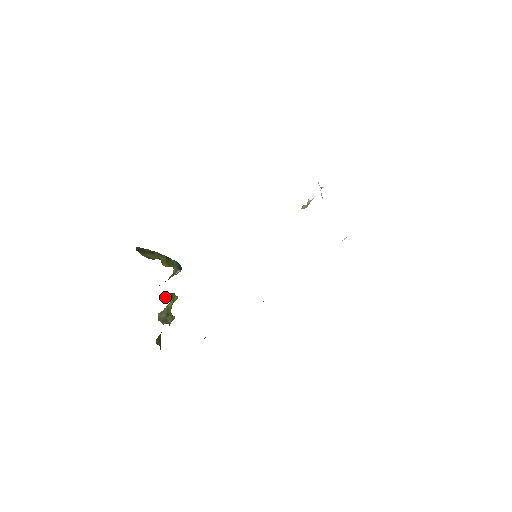
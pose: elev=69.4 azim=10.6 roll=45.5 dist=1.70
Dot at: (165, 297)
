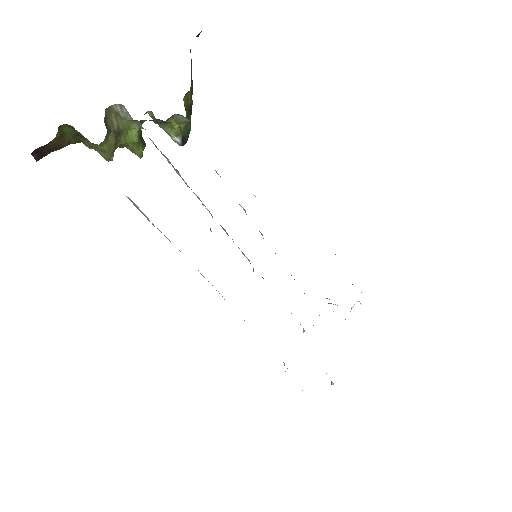
Dot at: occluded
